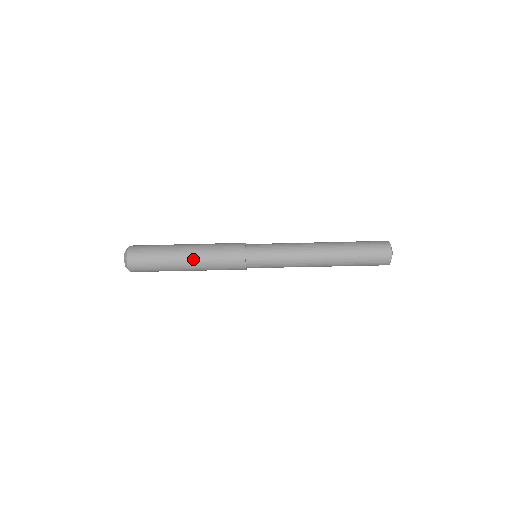
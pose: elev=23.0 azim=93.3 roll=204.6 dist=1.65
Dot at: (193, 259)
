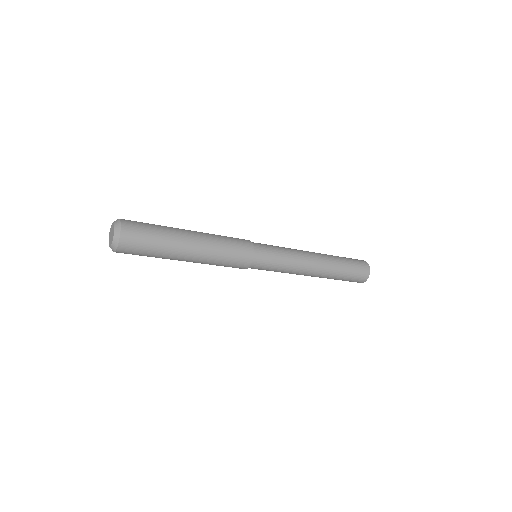
Dot at: (199, 252)
